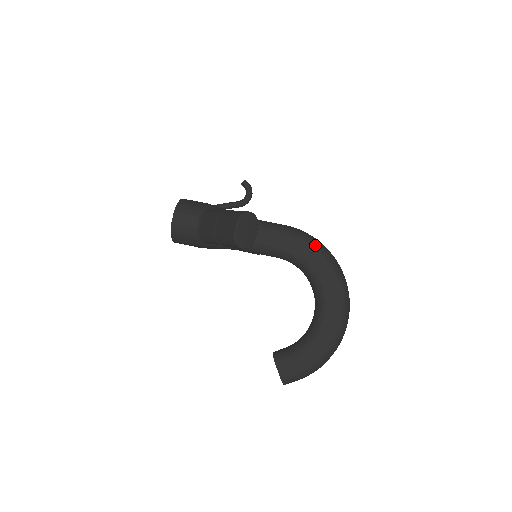
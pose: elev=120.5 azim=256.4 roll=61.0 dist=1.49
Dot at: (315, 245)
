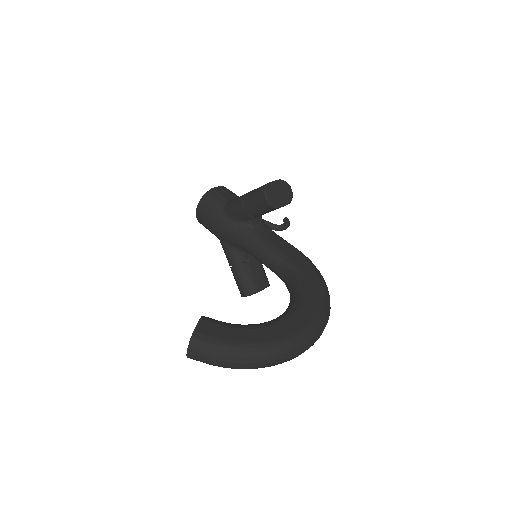
Dot at: (319, 273)
